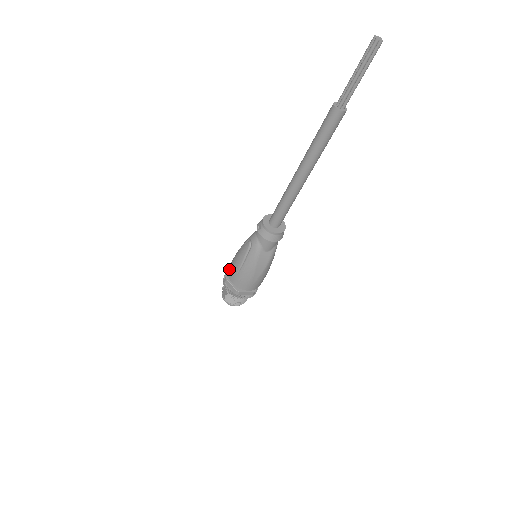
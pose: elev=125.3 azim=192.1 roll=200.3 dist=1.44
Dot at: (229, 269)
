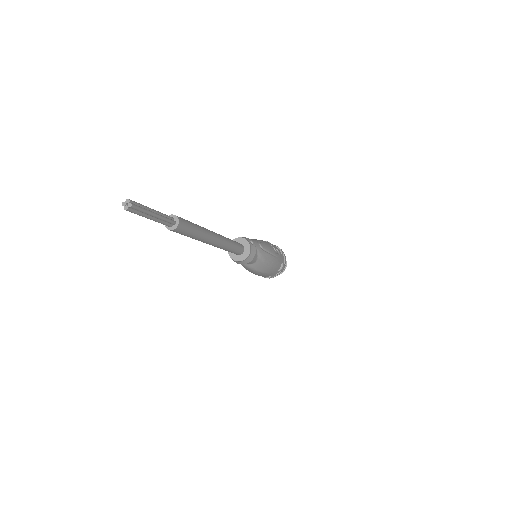
Dot at: occluded
